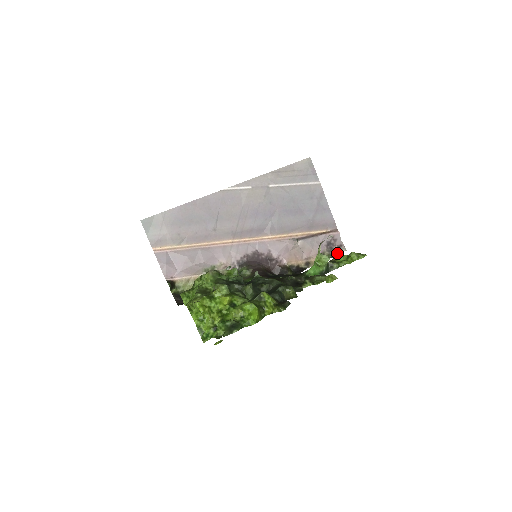
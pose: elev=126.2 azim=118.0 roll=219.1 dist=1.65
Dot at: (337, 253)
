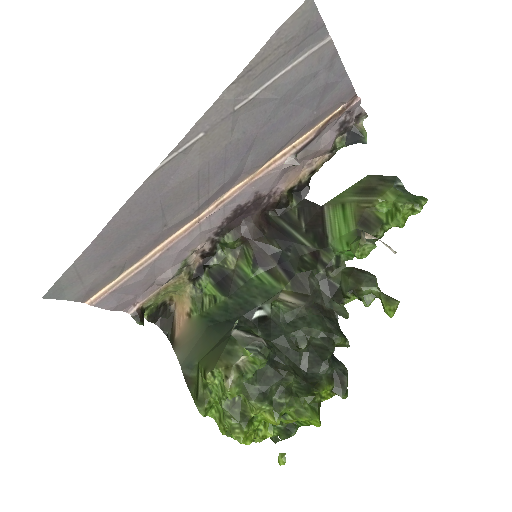
Dot at: (357, 137)
